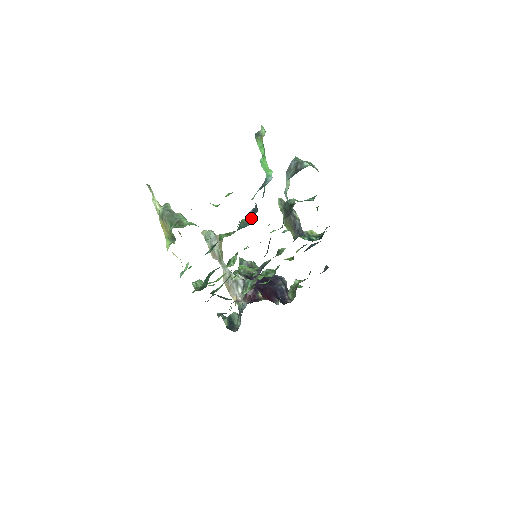
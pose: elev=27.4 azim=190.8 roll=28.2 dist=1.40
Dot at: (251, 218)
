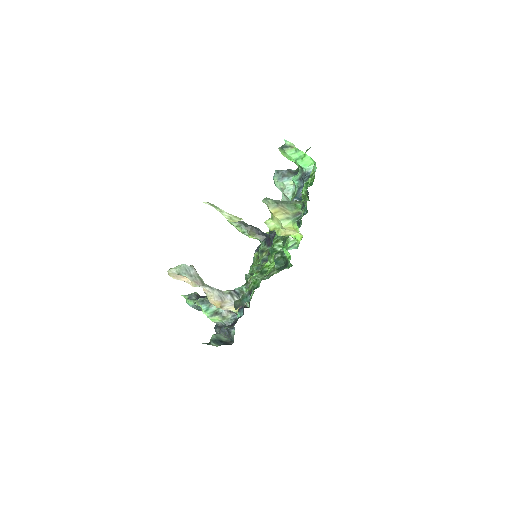
Dot at: occluded
